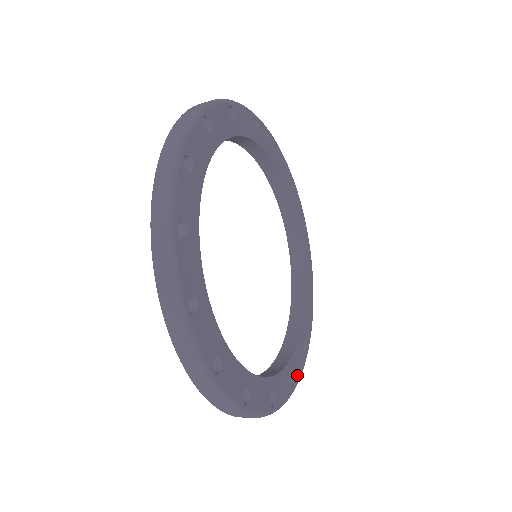
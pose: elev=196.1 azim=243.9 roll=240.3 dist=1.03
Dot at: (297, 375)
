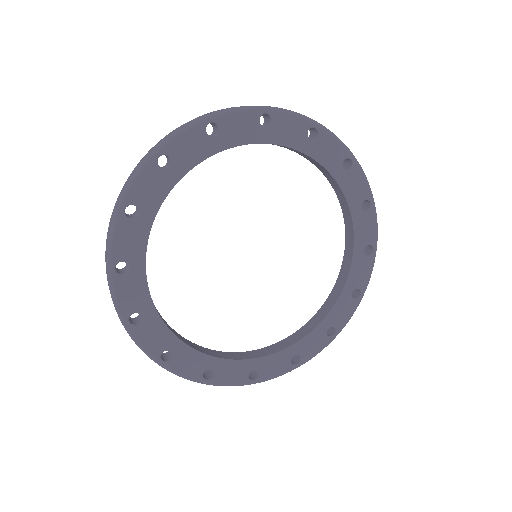
Dot at: (363, 282)
